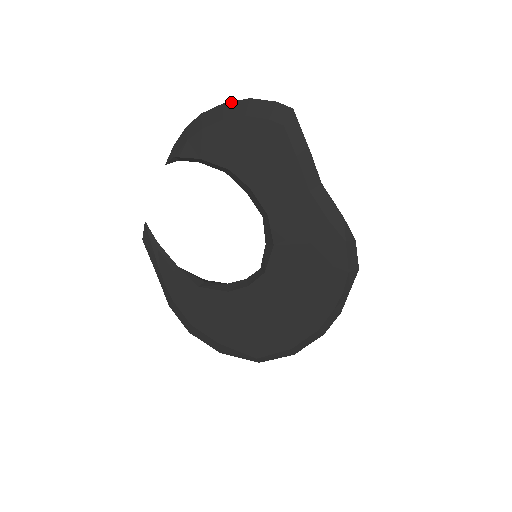
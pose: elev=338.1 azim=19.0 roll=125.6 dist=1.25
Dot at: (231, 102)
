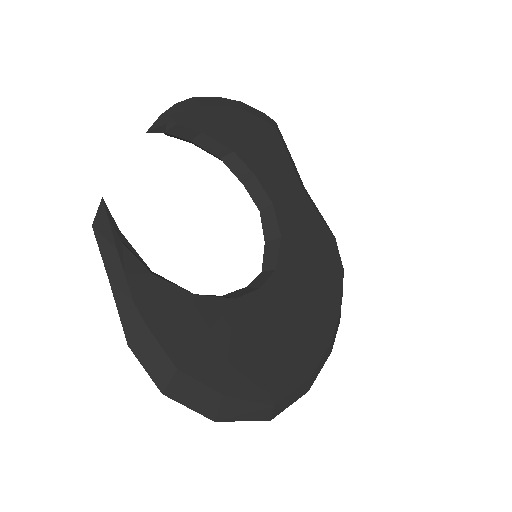
Dot at: (225, 98)
